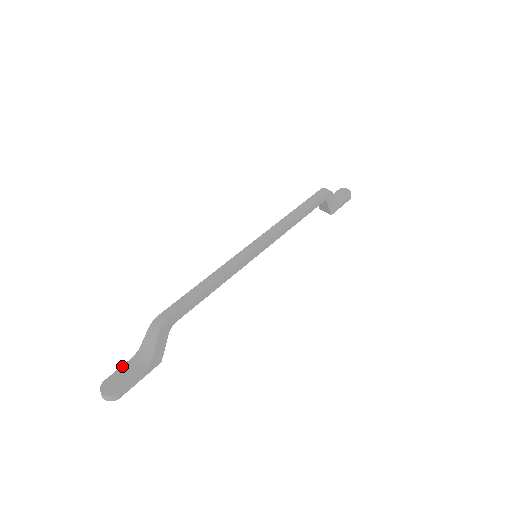
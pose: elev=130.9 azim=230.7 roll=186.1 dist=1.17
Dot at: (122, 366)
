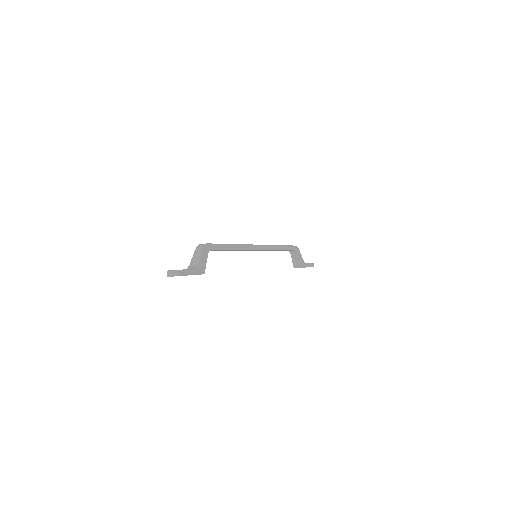
Dot at: occluded
